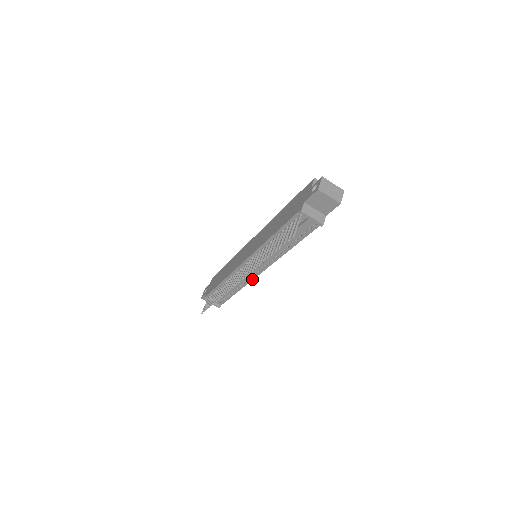
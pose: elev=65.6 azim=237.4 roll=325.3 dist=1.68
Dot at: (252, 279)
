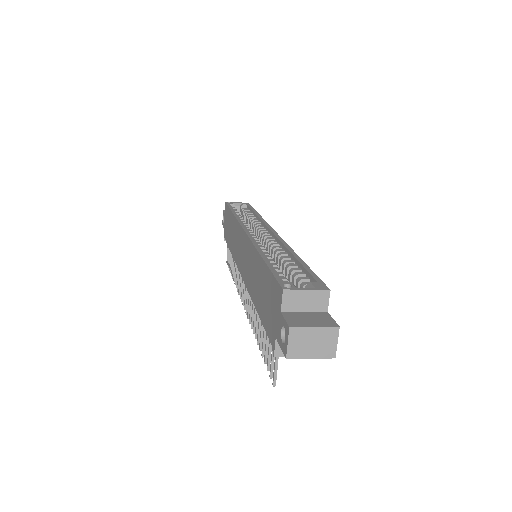
Dot at: occluded
